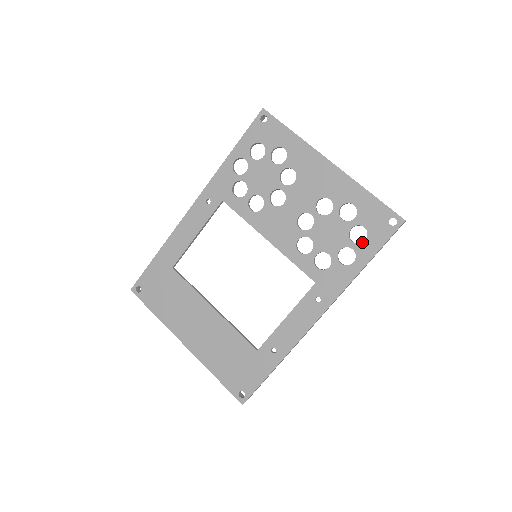
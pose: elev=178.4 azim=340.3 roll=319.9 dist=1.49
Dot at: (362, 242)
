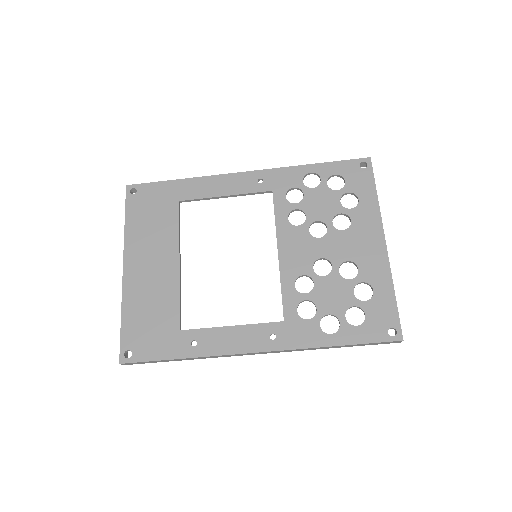
Dot at: (353, 325)
